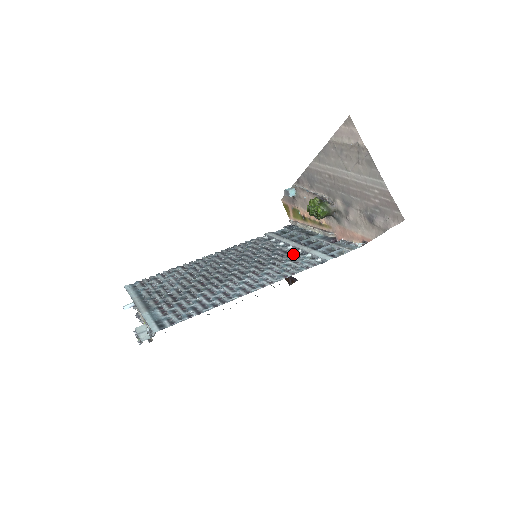
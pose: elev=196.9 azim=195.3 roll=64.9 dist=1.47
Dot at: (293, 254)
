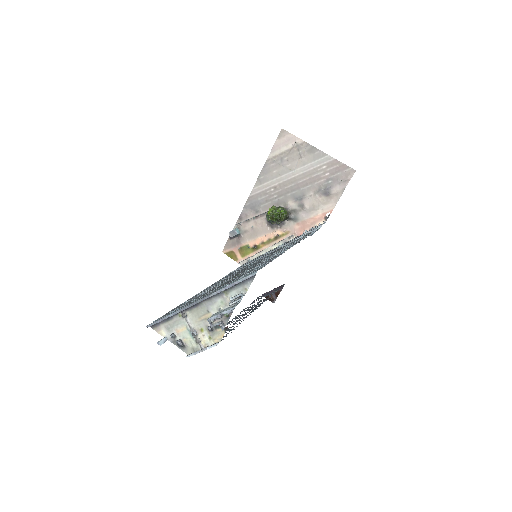
Dot at: occluded
